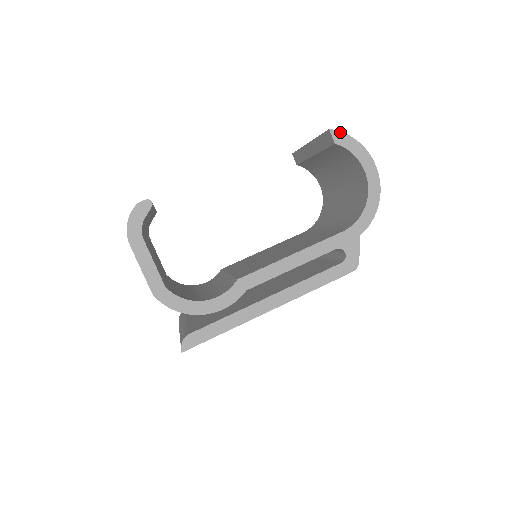
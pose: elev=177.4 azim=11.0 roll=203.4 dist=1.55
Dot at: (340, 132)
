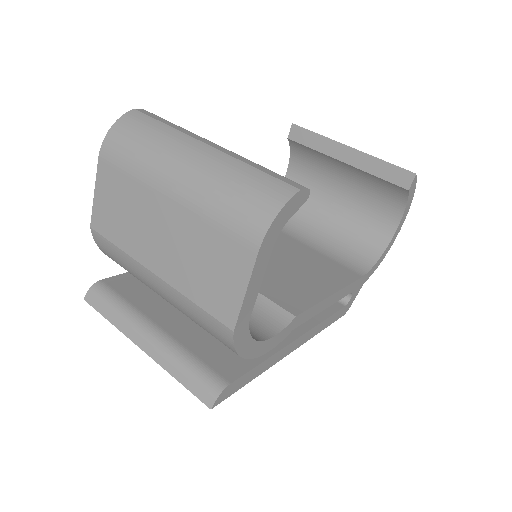
Dot at: (416, 180)
